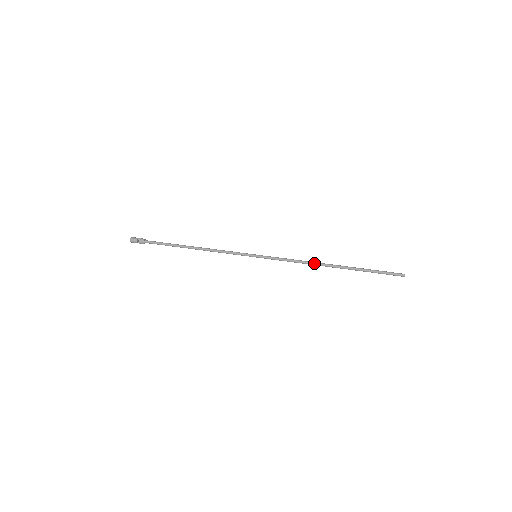
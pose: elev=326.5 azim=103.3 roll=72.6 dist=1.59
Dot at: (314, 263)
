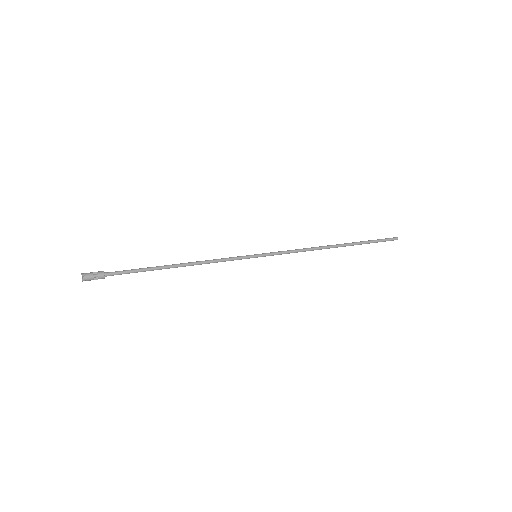
Dot at: (318, 247)
